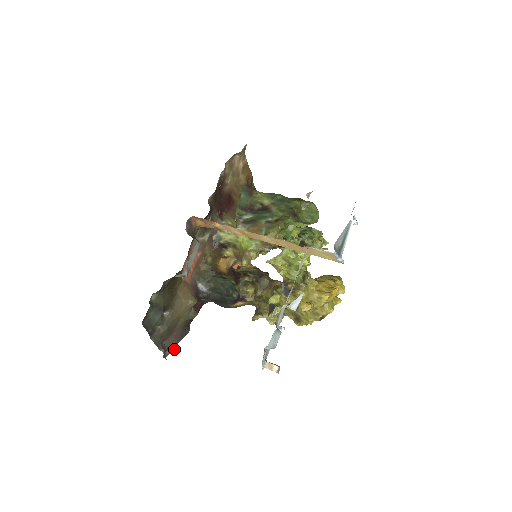
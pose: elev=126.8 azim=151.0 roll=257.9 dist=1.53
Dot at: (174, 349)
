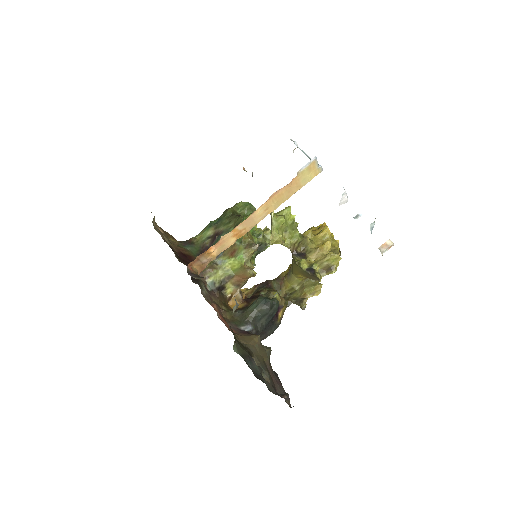
Dot at: (287, 394)
